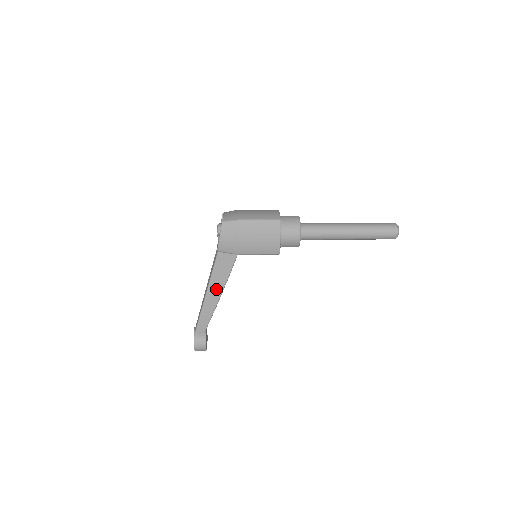
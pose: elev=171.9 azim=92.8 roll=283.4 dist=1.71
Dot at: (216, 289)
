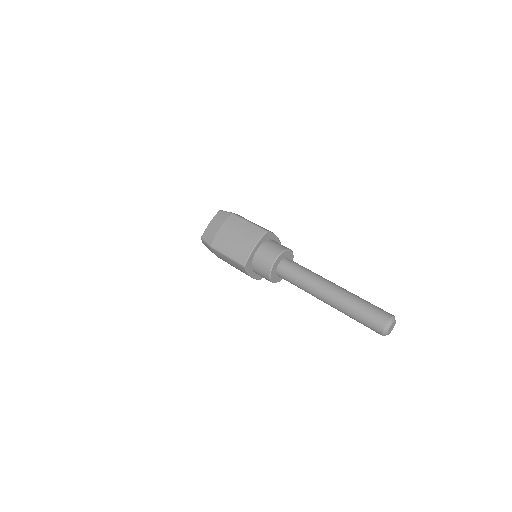
Dot at: occluded
